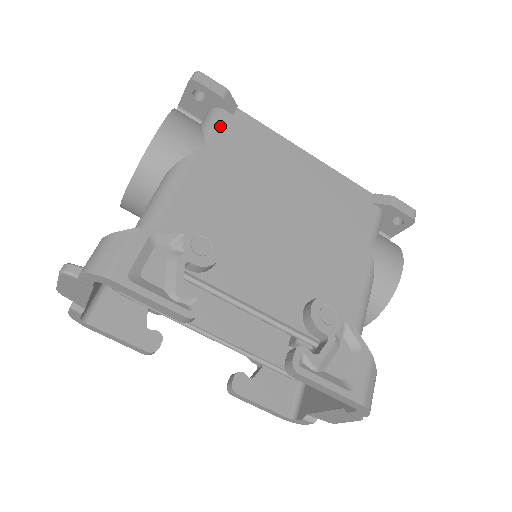
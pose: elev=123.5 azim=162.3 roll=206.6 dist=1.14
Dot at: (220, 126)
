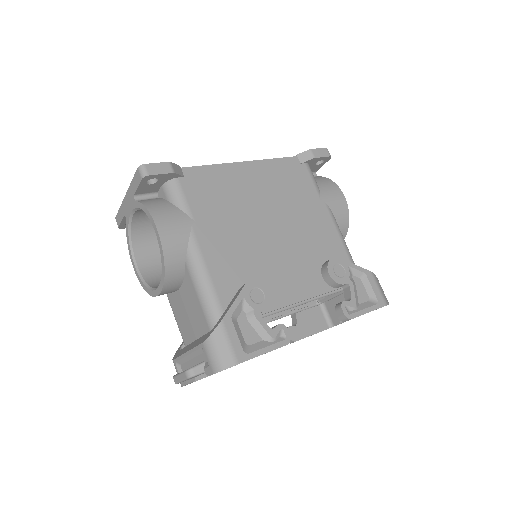
Dot at: (186, 195)
